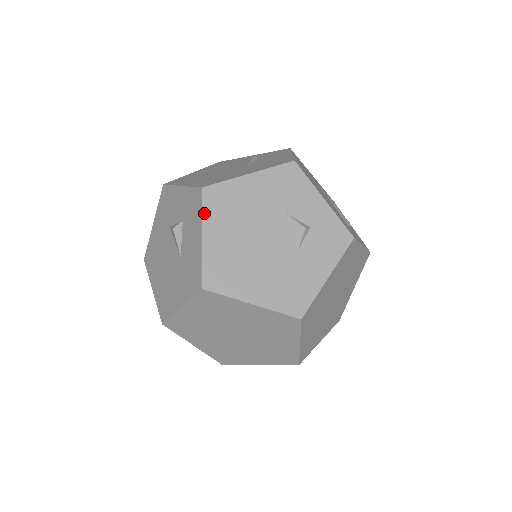
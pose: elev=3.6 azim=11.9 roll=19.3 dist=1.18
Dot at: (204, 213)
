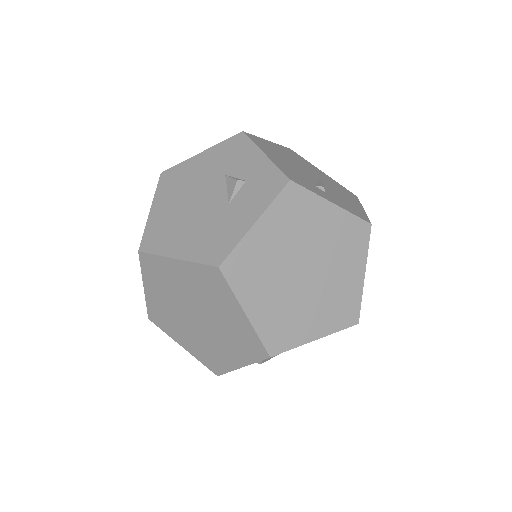
Dot at: (157, 191)
